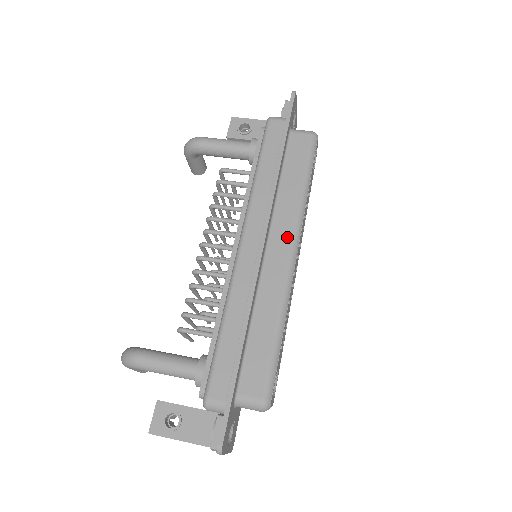
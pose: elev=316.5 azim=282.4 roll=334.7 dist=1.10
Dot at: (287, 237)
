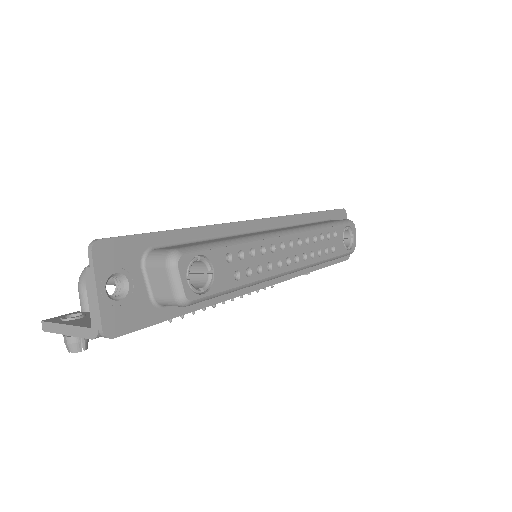
Dot at: occluded
